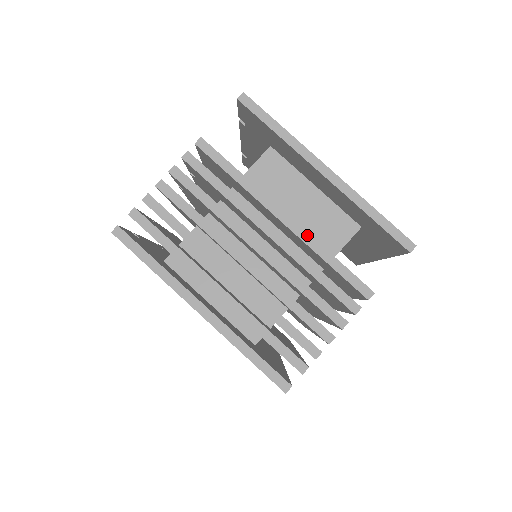
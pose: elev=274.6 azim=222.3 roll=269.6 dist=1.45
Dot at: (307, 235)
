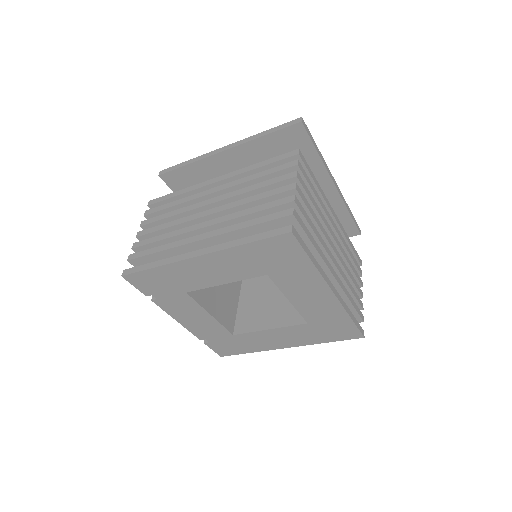
Dot at: (236, 172)
